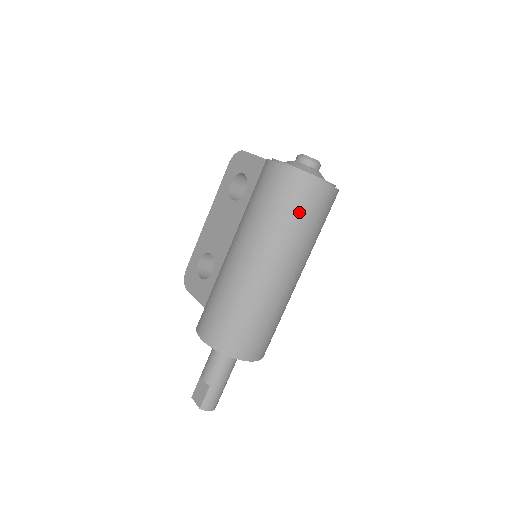
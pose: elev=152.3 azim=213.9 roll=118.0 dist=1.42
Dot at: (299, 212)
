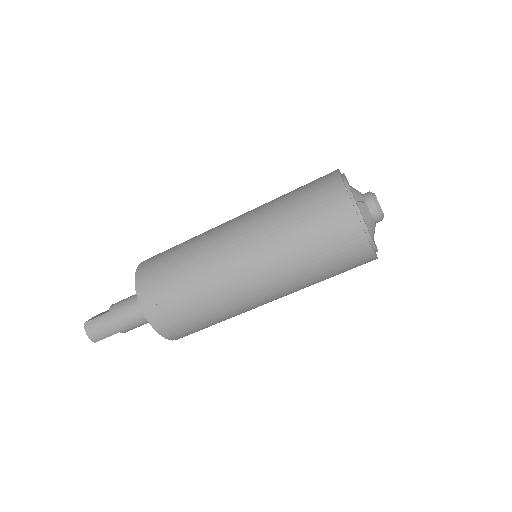
Dot at: (307, 216)
